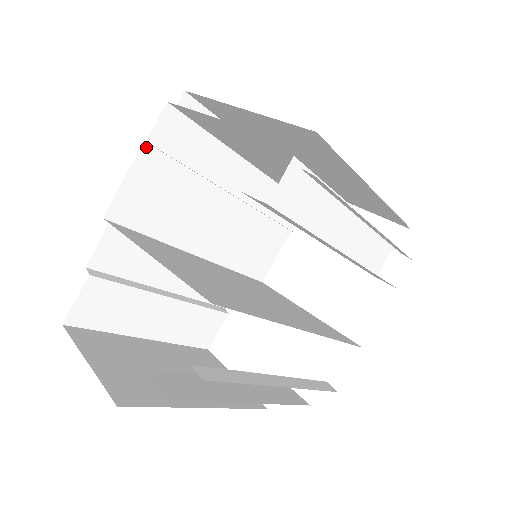
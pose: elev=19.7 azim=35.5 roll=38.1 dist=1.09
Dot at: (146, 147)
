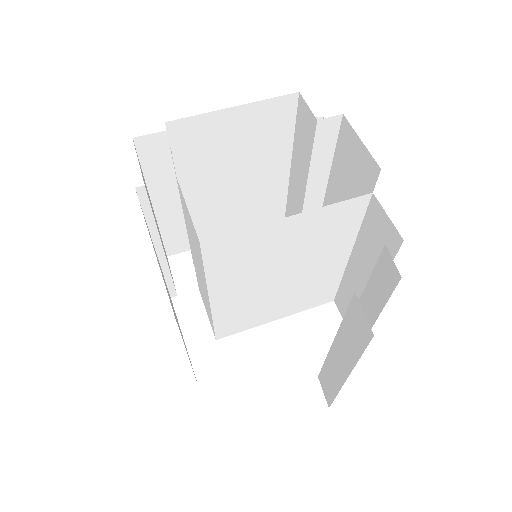
Dot at: (173, 160)
